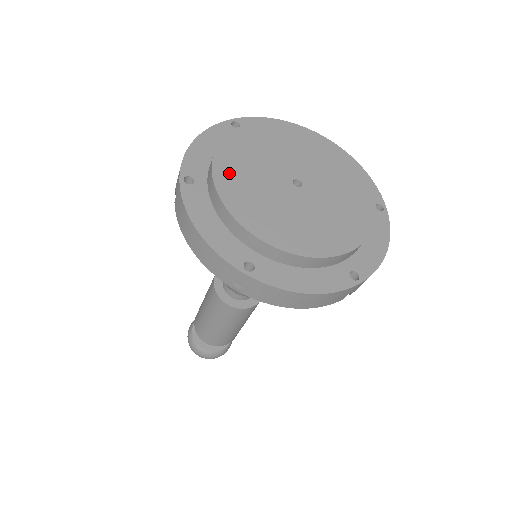
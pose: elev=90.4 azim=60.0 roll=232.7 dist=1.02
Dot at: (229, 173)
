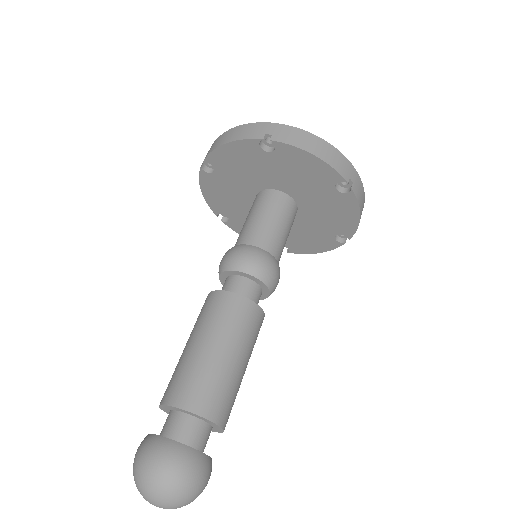
Dot at: occluded
